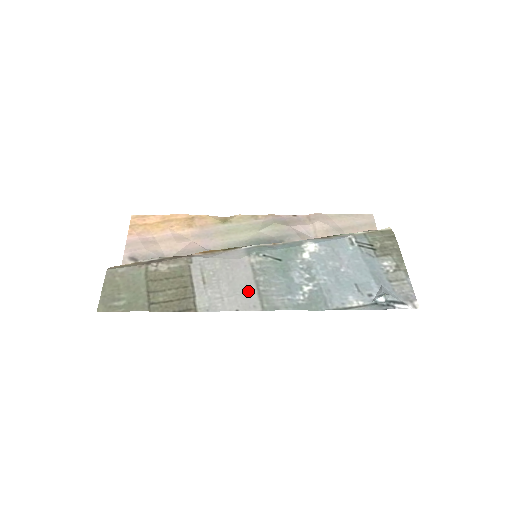
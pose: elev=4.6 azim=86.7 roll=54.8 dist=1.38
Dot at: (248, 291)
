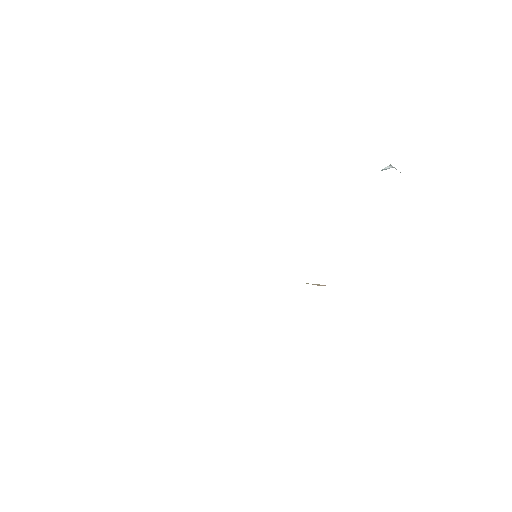
Dot at: occluded
